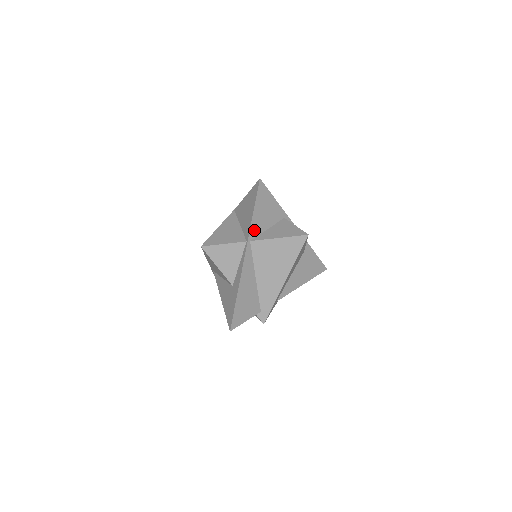
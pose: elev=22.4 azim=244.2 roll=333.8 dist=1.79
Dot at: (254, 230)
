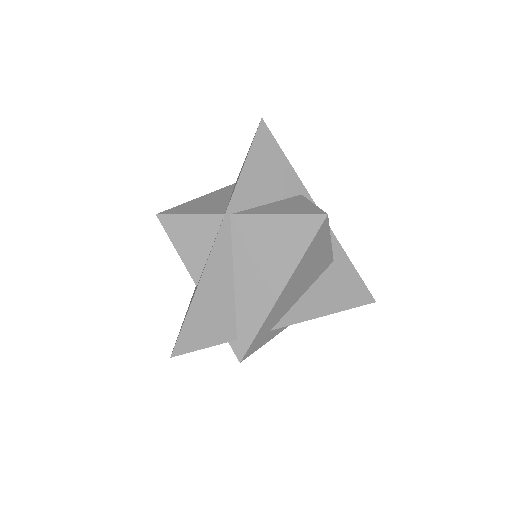
Dot at: (240, 198)
